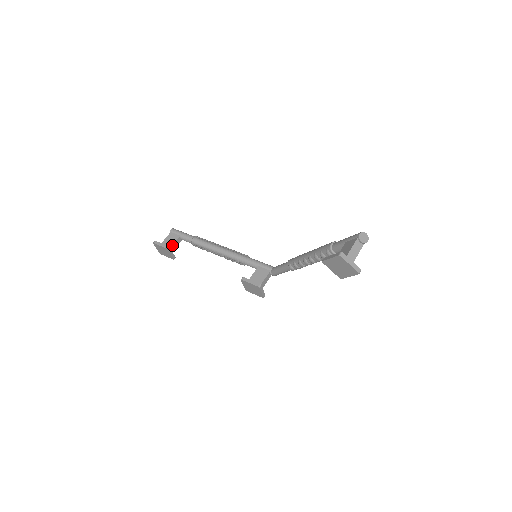
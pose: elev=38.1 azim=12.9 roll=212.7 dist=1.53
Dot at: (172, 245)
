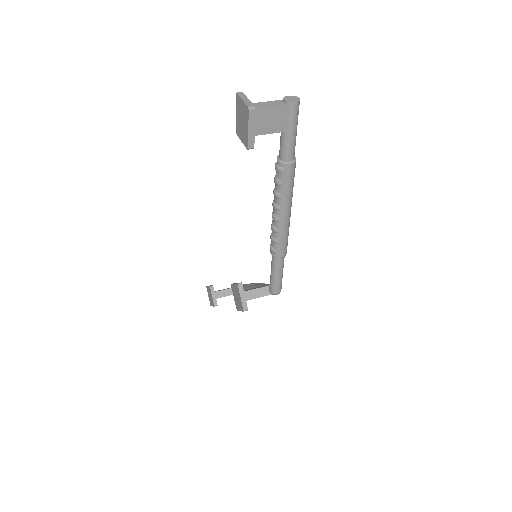
Dot at: (220, 291)
